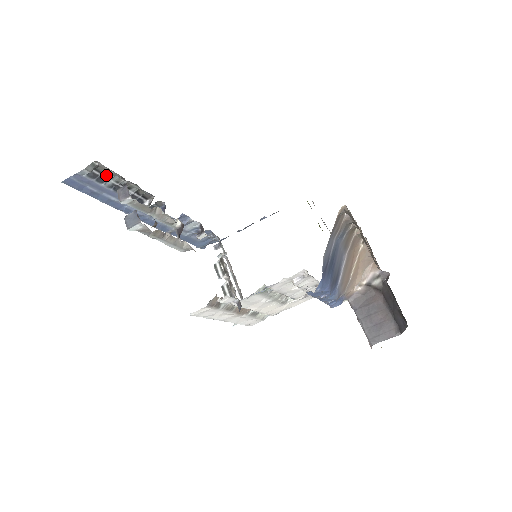
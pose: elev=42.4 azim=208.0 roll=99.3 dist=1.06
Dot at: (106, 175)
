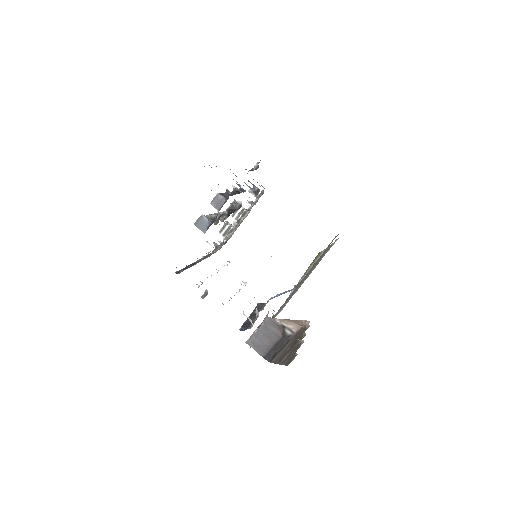
Dot at: occluded
